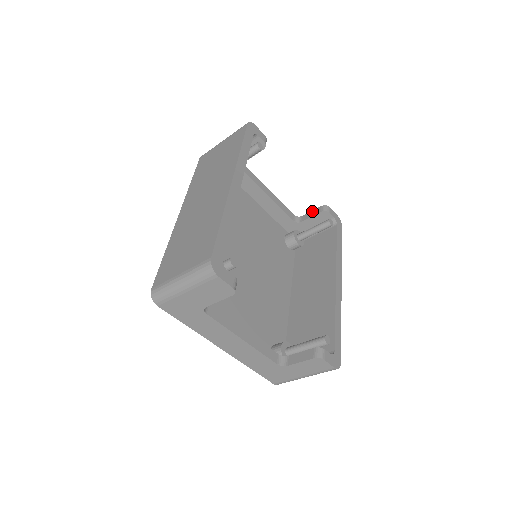
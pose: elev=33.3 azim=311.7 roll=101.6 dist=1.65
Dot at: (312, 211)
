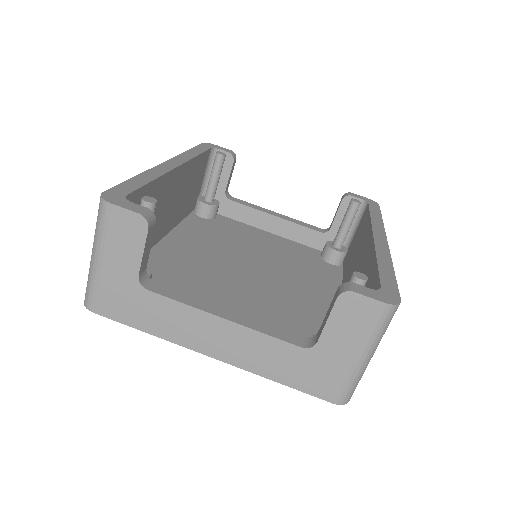
Dot at: occluded
